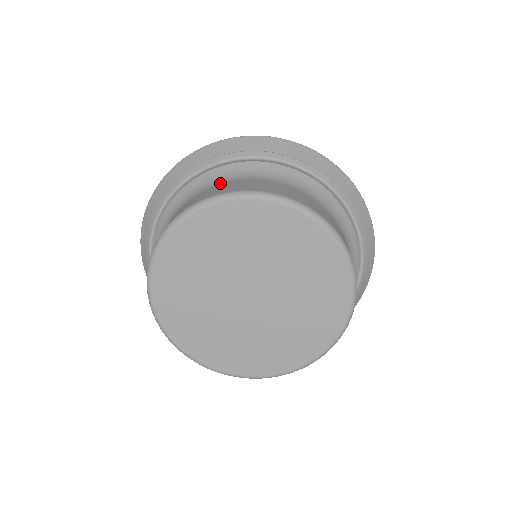
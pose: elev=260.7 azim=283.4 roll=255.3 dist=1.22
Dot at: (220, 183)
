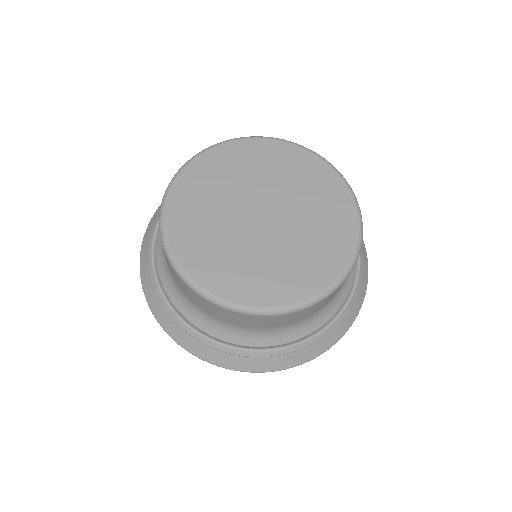
Dot at: occluded
